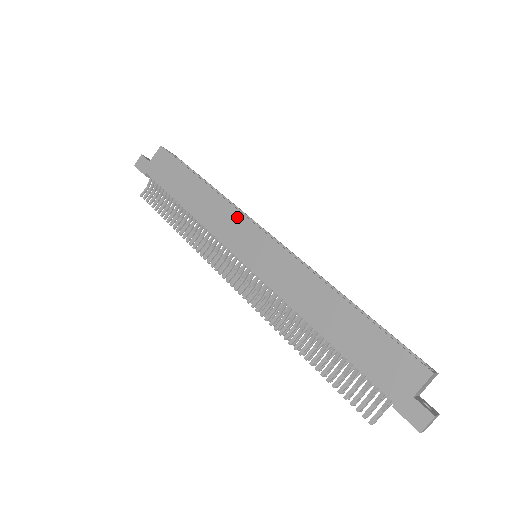
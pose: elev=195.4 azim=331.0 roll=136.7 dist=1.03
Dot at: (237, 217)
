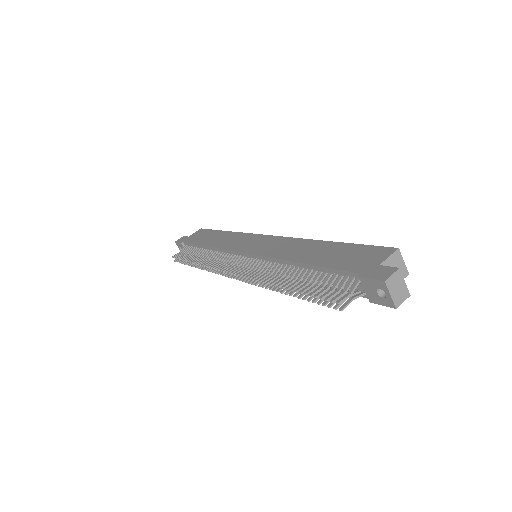
Dot at: (247, 236)
